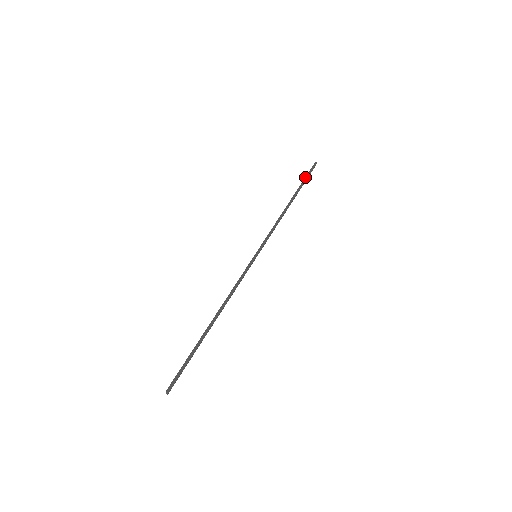
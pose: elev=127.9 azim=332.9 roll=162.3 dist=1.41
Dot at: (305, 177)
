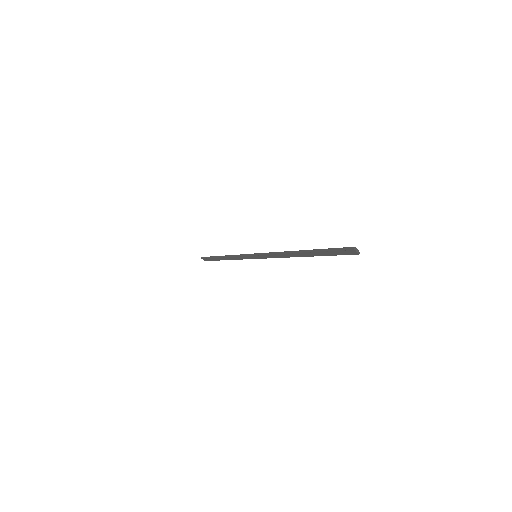
Dot at: (209, 258)
